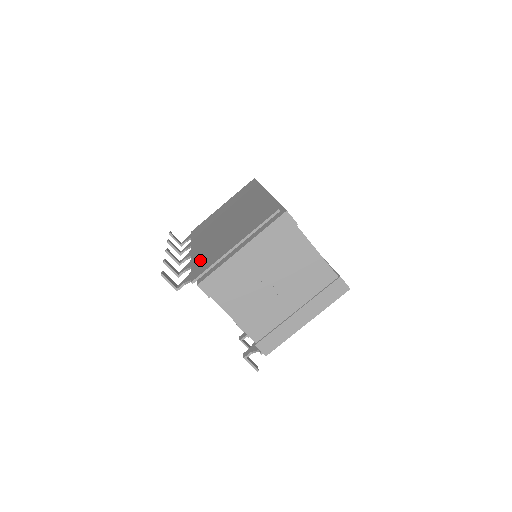
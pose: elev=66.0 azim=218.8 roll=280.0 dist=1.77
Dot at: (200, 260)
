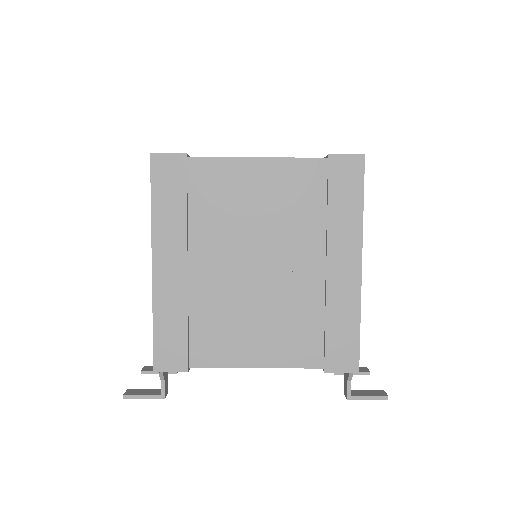
Dot at: occluded
